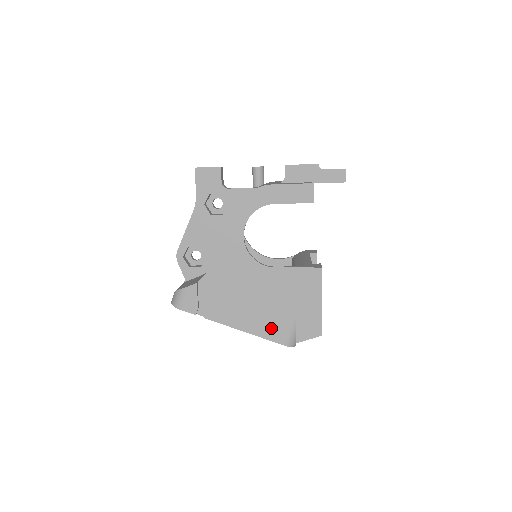
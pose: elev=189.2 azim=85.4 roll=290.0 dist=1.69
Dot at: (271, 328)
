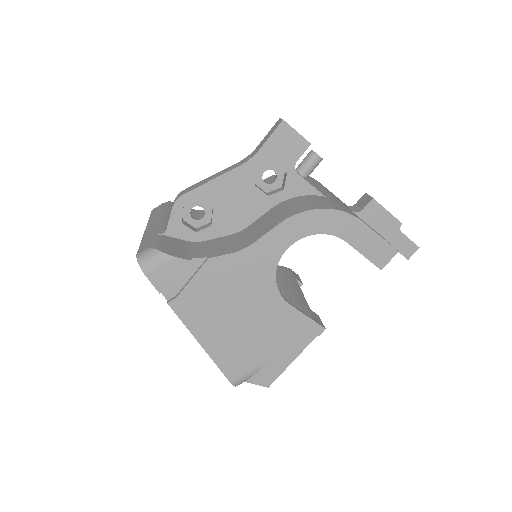
Dot at: (232, 358)
